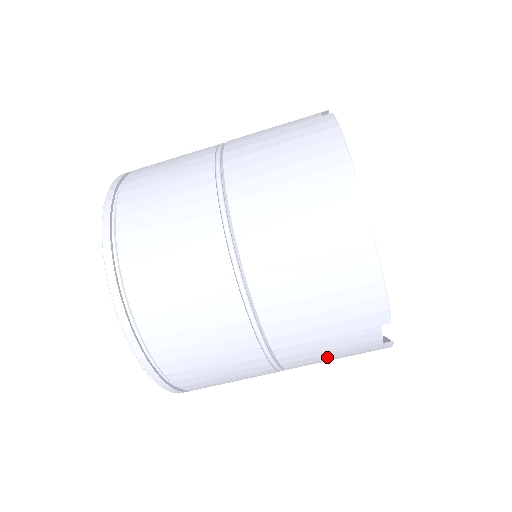
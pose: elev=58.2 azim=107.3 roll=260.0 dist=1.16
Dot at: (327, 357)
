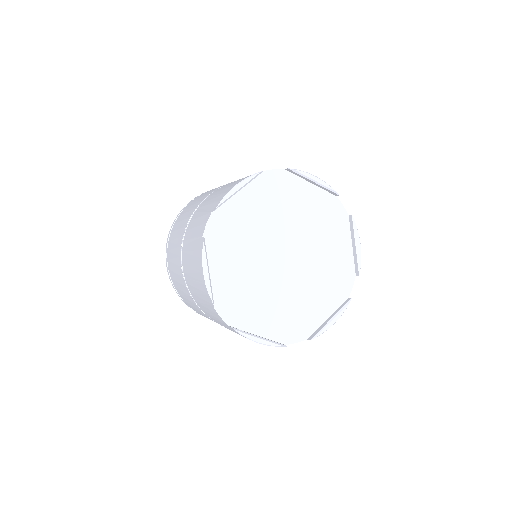
Dot at: occluded
